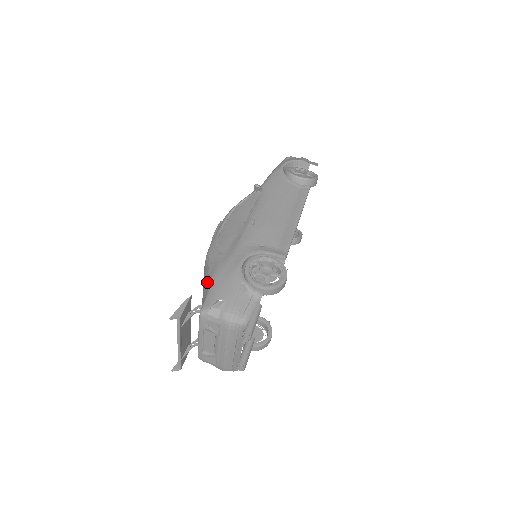
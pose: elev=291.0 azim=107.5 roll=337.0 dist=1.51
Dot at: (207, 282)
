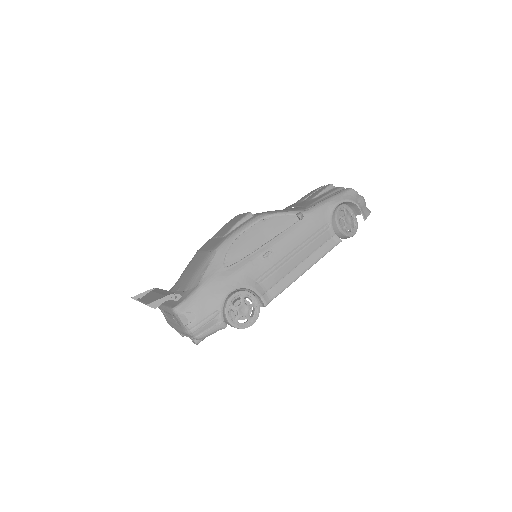
Dot at: (197, 280)
